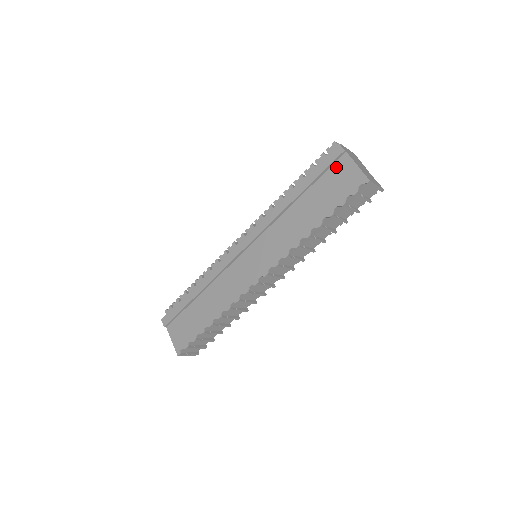
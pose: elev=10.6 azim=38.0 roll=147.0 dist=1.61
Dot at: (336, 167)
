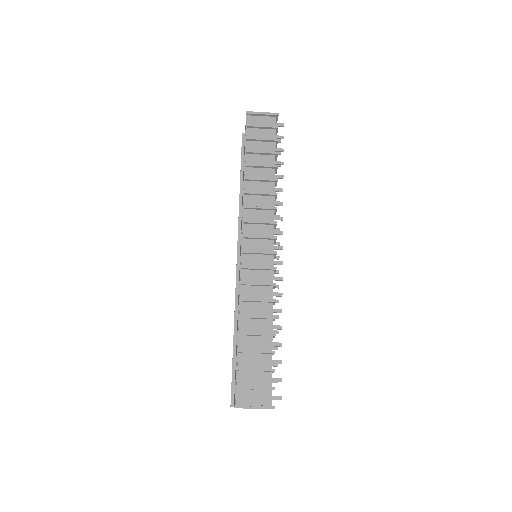
Dot at: (244, 143)
